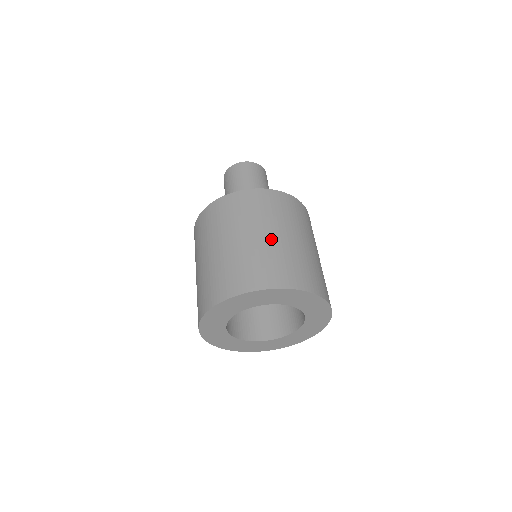
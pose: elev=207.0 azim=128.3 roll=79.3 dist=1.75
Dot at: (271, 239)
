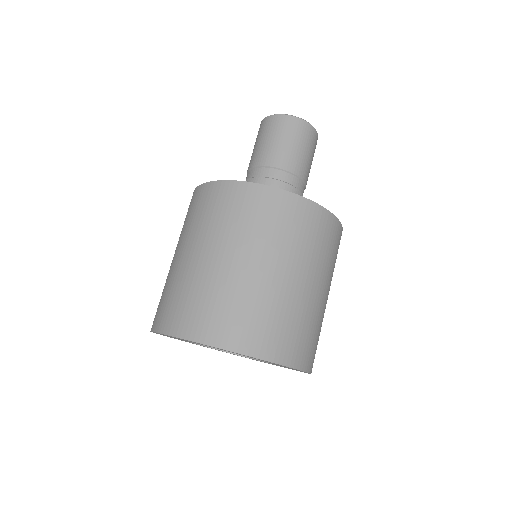
Dot at: (294, 287)
